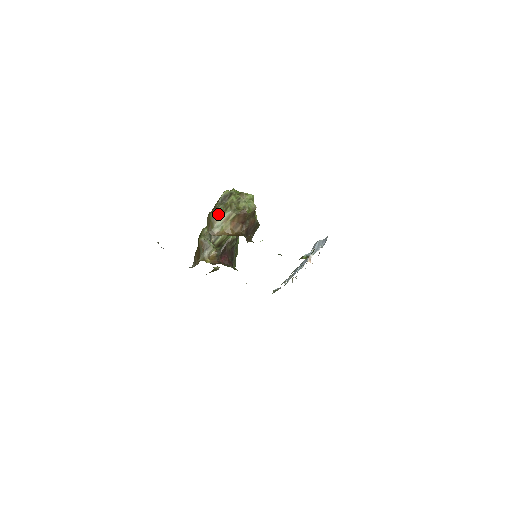
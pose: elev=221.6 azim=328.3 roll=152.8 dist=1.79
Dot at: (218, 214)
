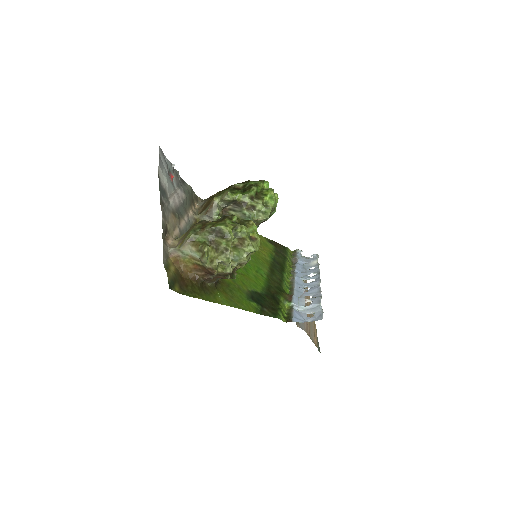
Dot at: (193, 243)
